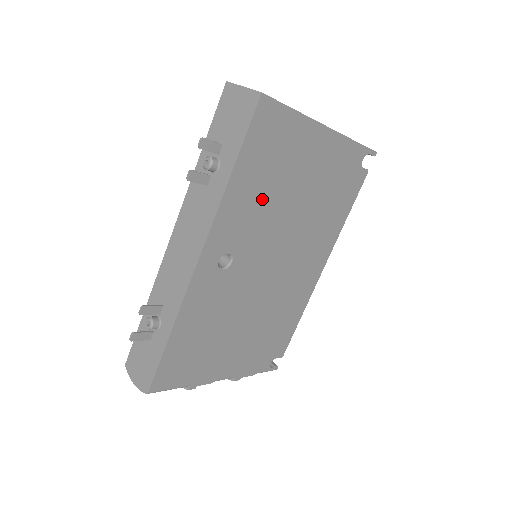
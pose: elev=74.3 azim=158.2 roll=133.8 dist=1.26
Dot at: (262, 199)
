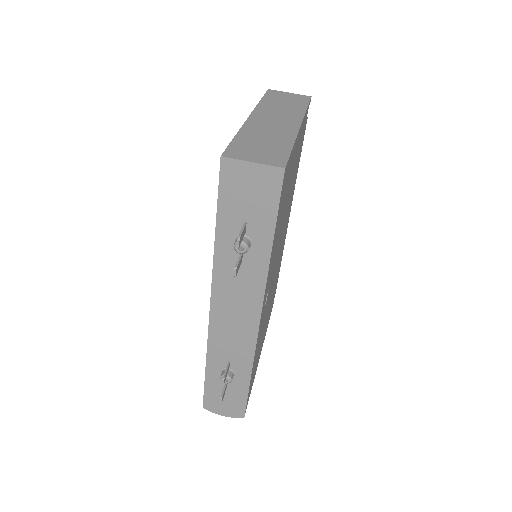
Dot at: (278, 233)
